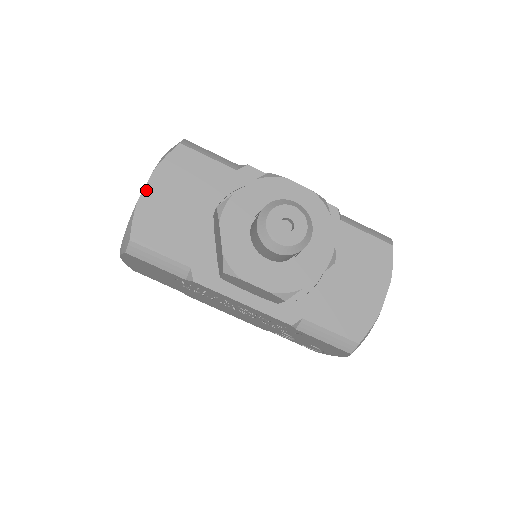
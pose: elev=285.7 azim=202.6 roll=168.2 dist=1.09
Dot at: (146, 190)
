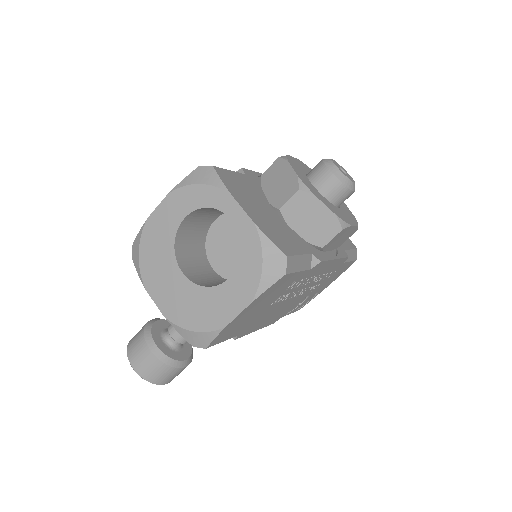
Dot at: (247, 212)
